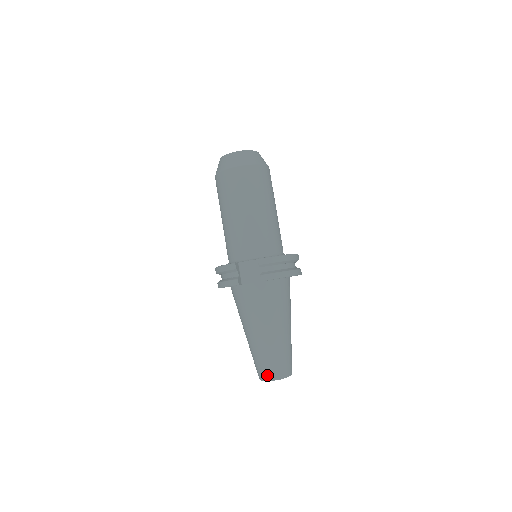
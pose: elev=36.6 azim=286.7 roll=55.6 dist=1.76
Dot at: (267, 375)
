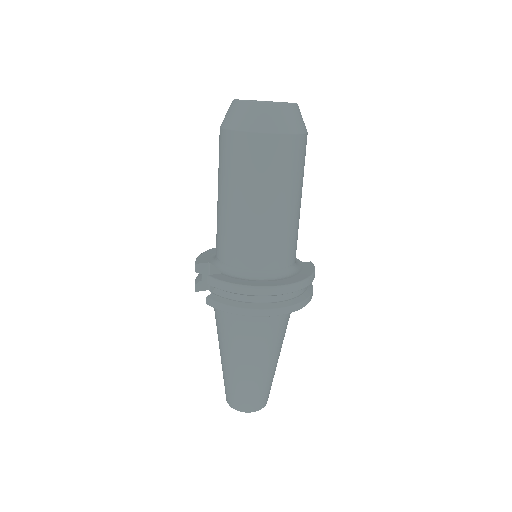
Dot at: (226, 395)
